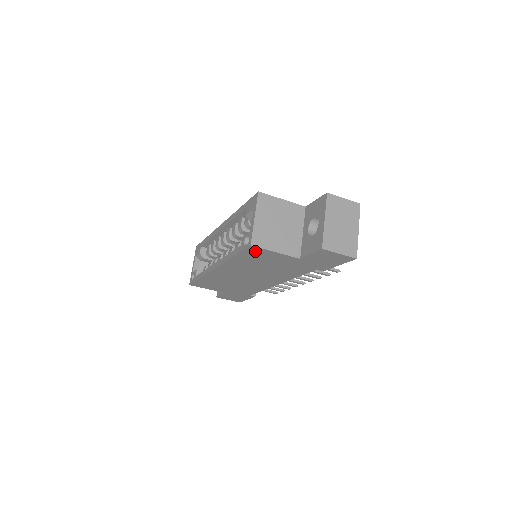
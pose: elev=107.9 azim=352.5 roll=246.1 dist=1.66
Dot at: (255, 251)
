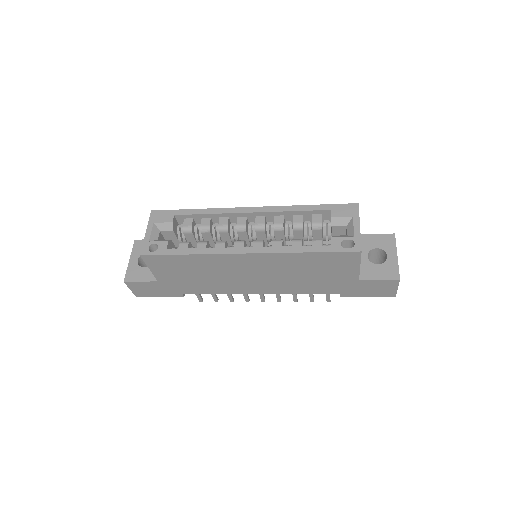
Dot at: (347, 257)
